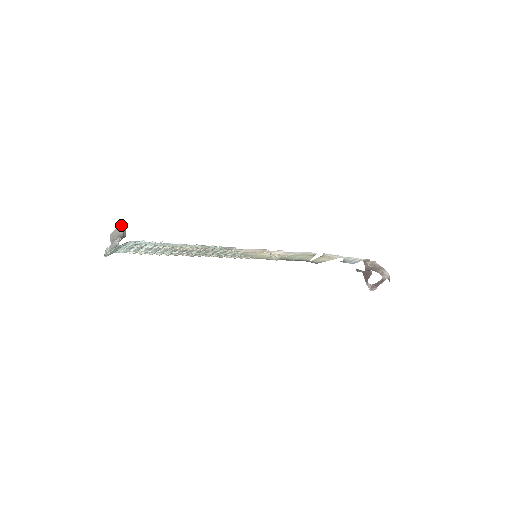
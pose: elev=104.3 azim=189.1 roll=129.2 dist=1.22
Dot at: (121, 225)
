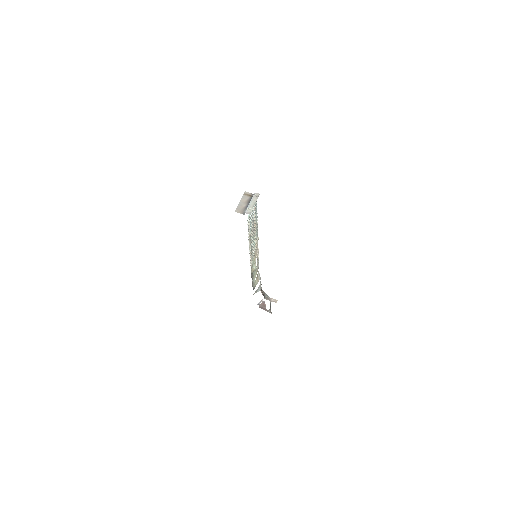
Dot at: (243, 196)
